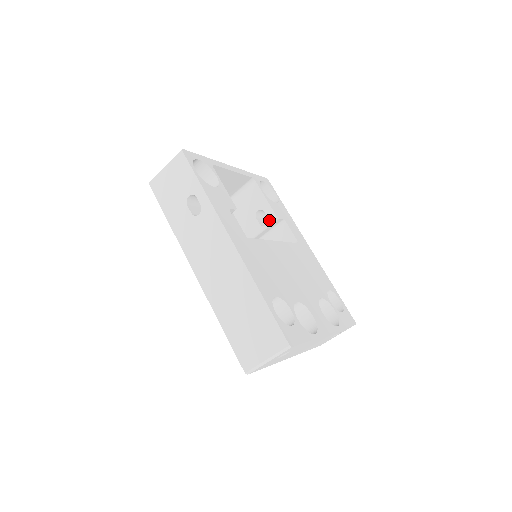
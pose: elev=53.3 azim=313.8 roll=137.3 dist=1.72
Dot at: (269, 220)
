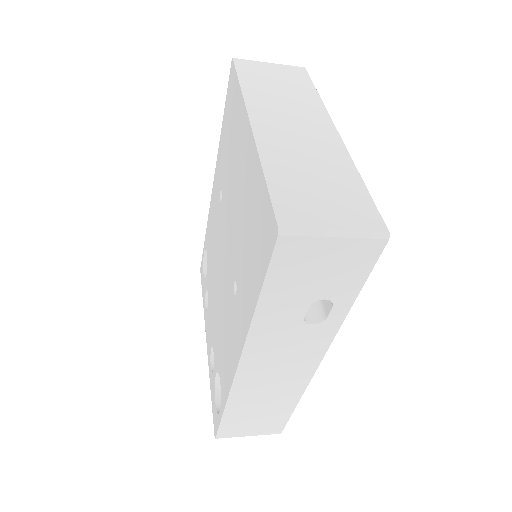
Dot at: occluded
